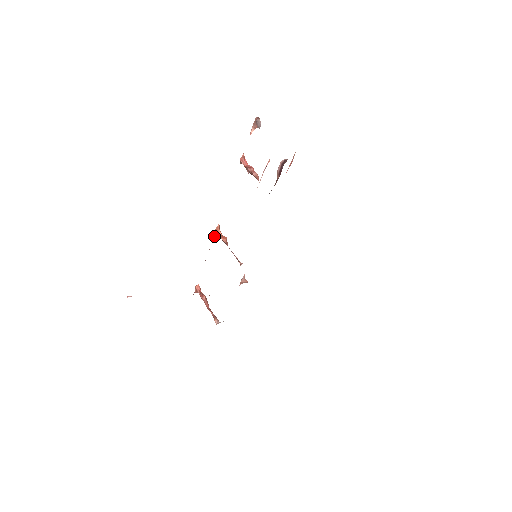
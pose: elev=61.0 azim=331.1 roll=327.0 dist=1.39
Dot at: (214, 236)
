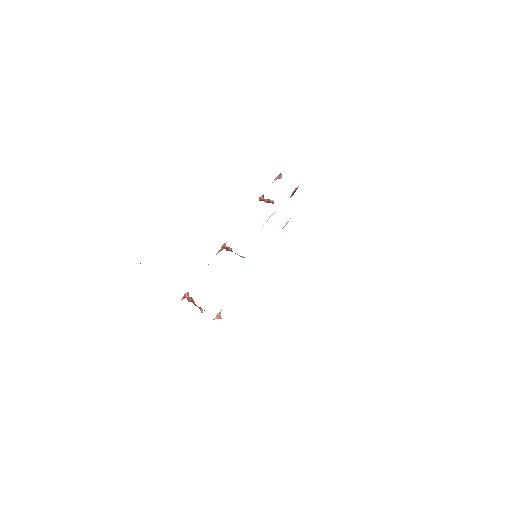
Dot at: (220, 250)
